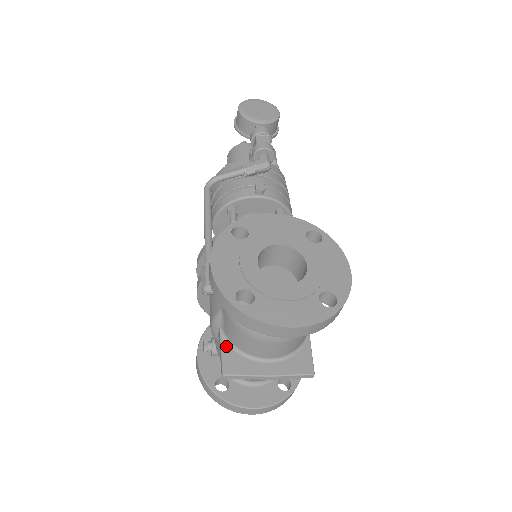
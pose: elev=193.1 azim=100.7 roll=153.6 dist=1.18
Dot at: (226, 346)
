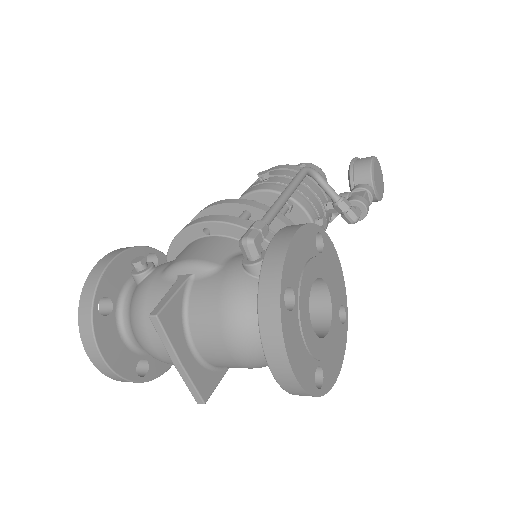
Dot at: (182, 295)
